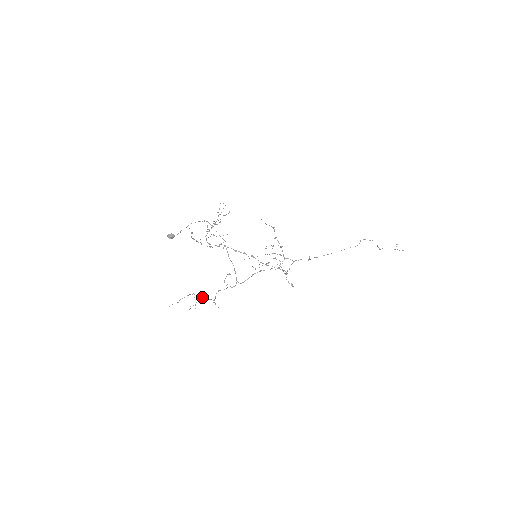
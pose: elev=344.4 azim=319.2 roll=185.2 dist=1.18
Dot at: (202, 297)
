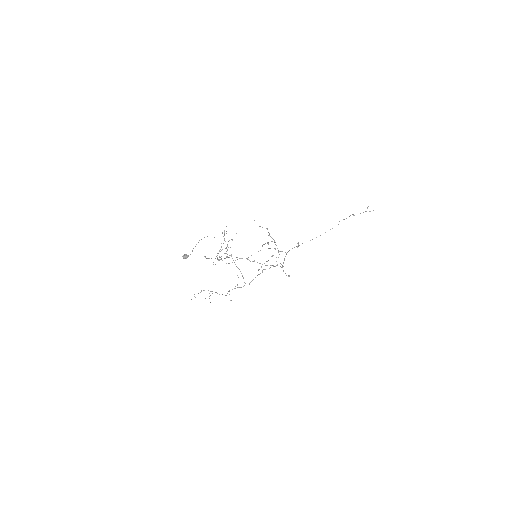
Dot at: occluded
